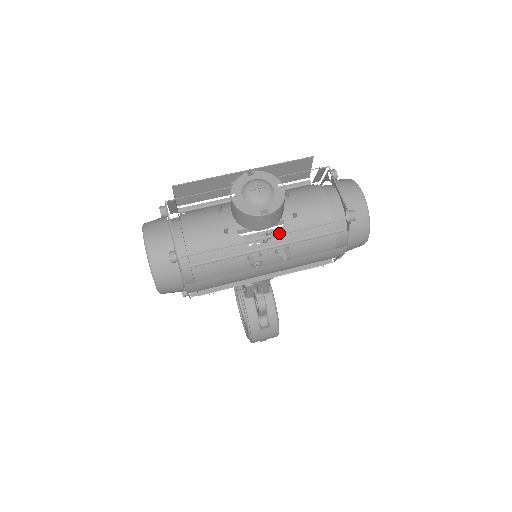
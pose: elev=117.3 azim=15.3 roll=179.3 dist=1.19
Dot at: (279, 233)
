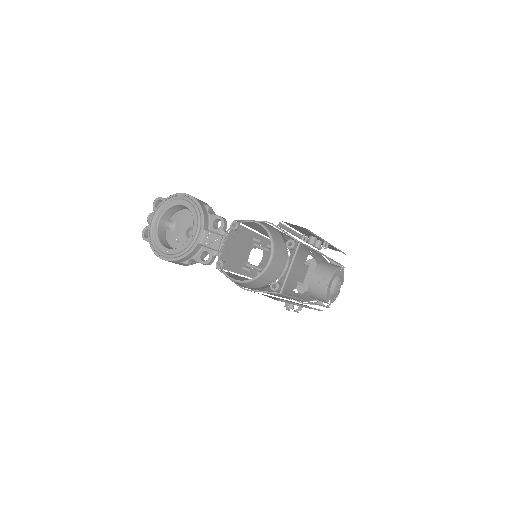
Dot at: (312, 303)
